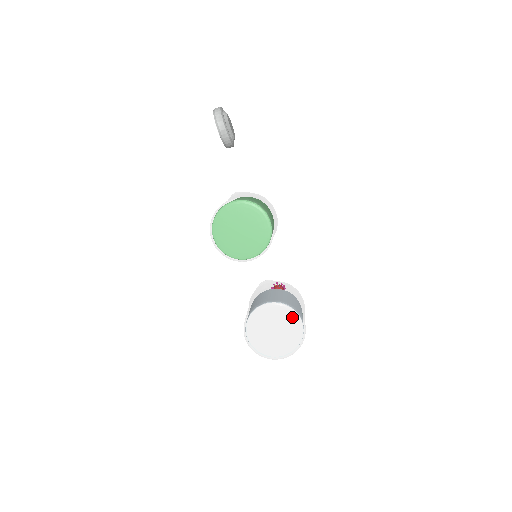
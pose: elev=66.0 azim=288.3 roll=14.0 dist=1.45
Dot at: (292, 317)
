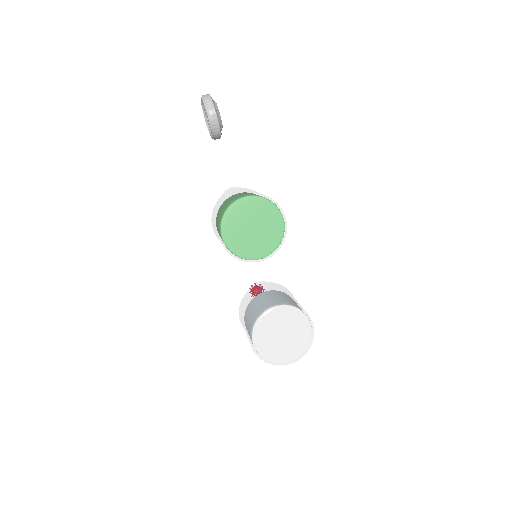
Dot at: (302, 320)
